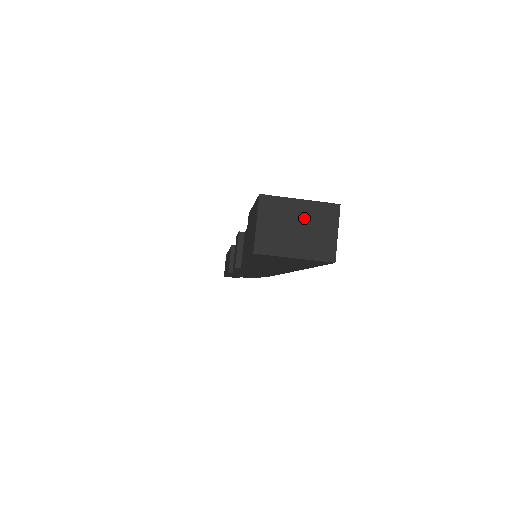
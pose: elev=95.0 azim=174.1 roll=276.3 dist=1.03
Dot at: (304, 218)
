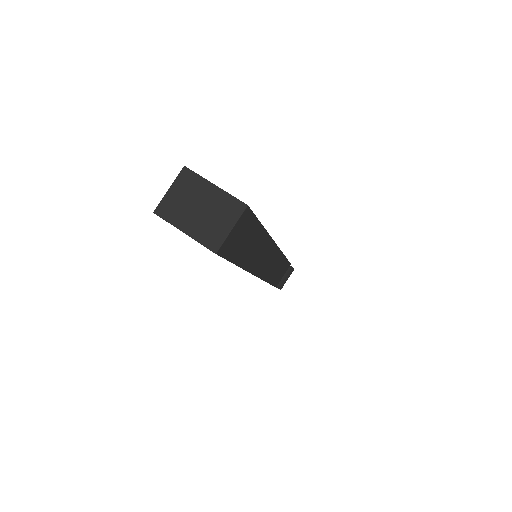
Dot at: (210, 203)
